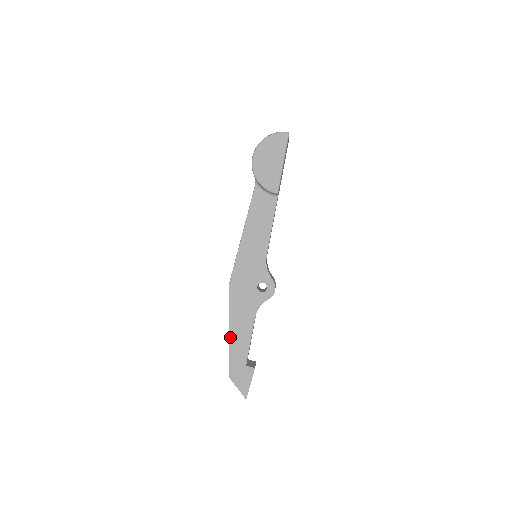
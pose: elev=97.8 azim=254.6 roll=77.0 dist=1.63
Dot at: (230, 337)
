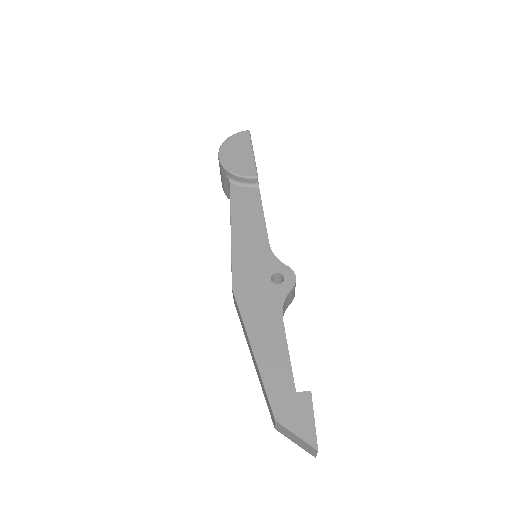
Dot at: (256, 357)
